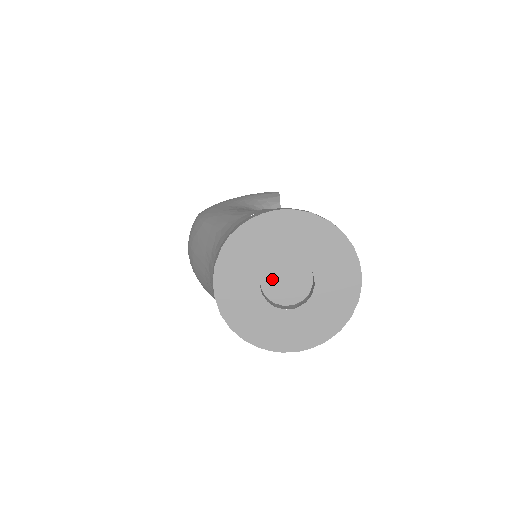
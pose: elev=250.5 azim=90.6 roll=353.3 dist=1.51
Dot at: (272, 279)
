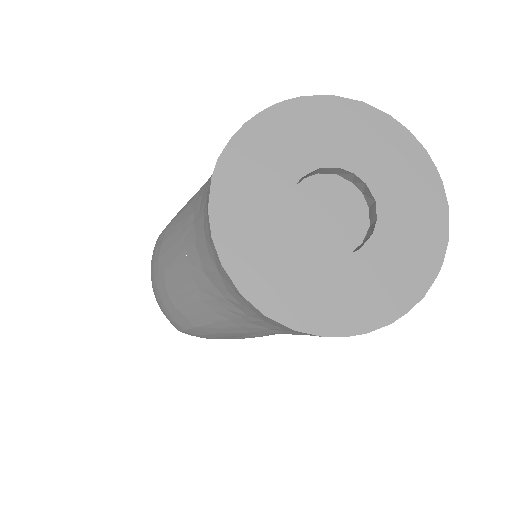
Dot at: (305, 219)
